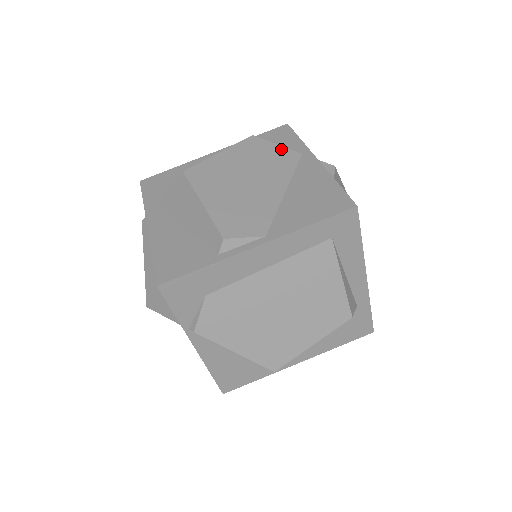
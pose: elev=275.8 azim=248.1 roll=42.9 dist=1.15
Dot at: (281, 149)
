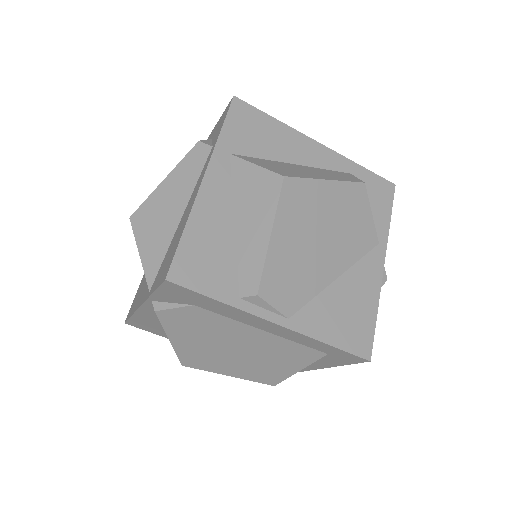
Dot at: (370, 223)
